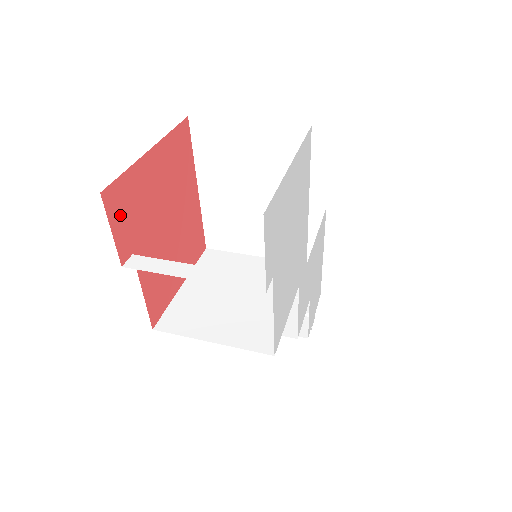
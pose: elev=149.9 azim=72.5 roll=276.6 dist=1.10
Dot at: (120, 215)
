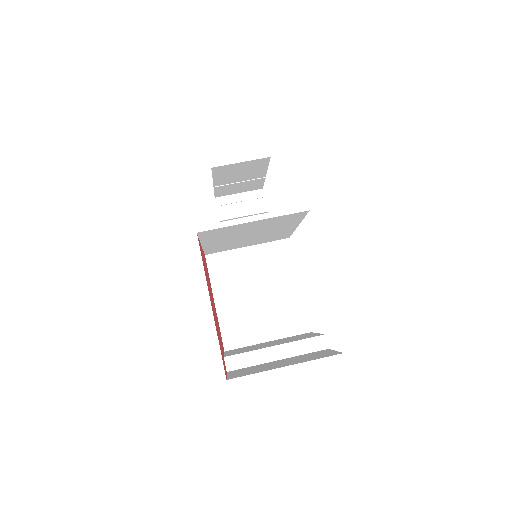
Dot at: occluded
